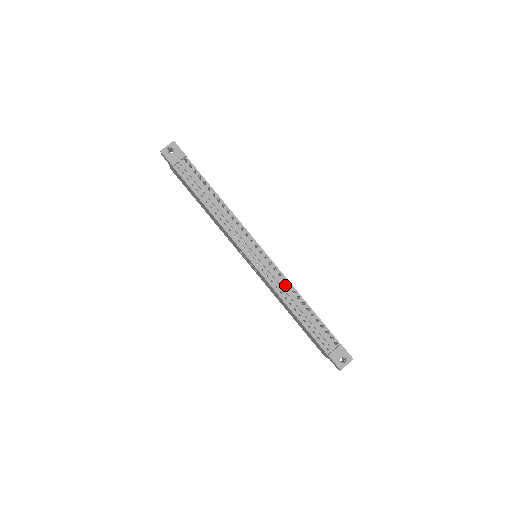
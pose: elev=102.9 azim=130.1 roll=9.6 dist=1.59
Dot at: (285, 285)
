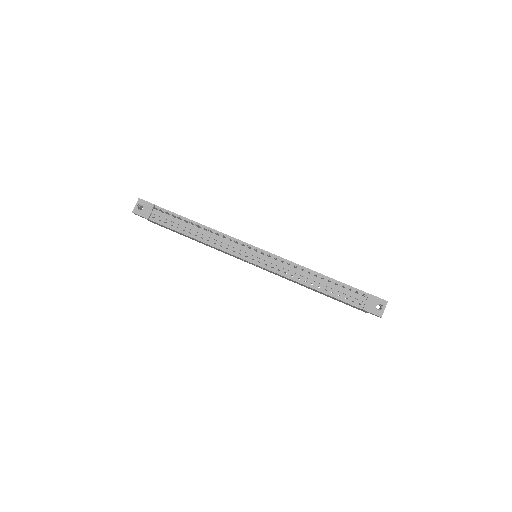
Dot at: (292, 268)
